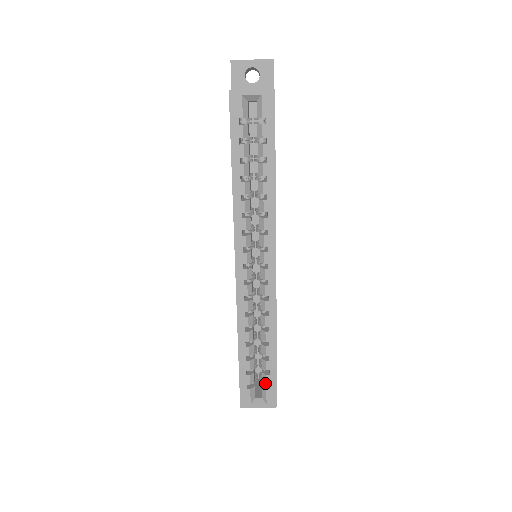
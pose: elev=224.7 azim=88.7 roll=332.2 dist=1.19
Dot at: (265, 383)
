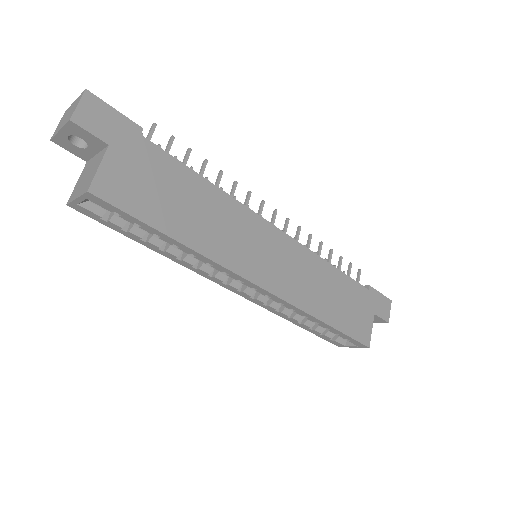
Dot at: (343, 338)
